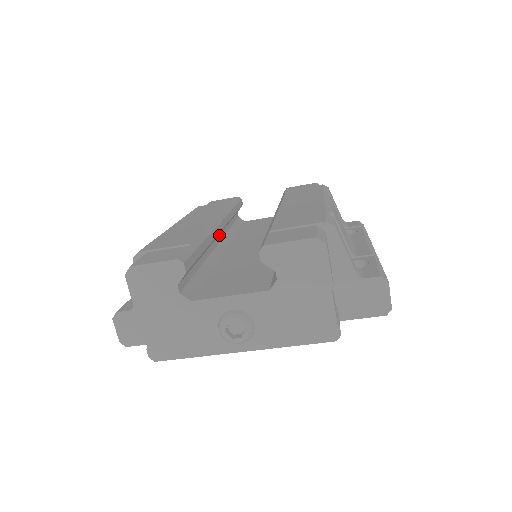
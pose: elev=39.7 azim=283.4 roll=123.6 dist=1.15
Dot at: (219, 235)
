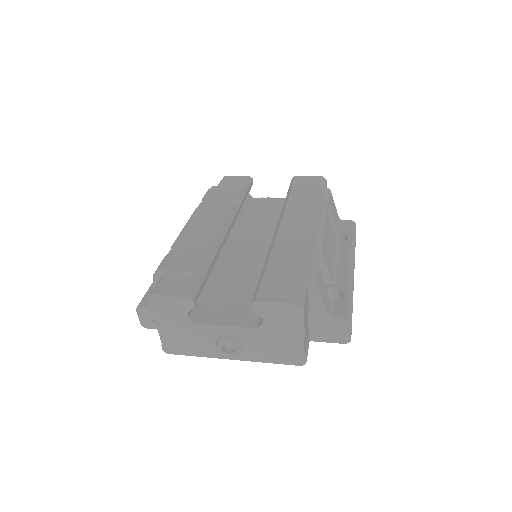
Dot at: occluded
